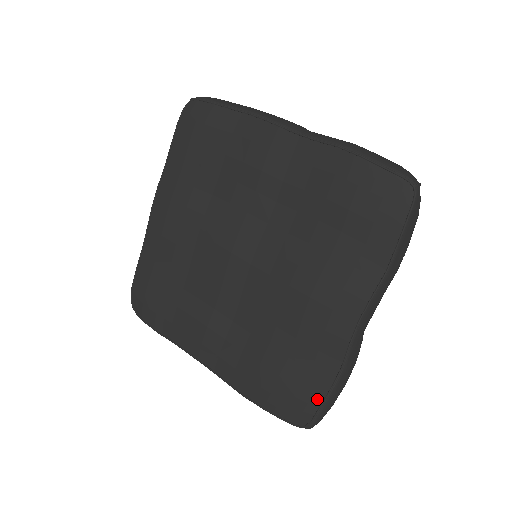
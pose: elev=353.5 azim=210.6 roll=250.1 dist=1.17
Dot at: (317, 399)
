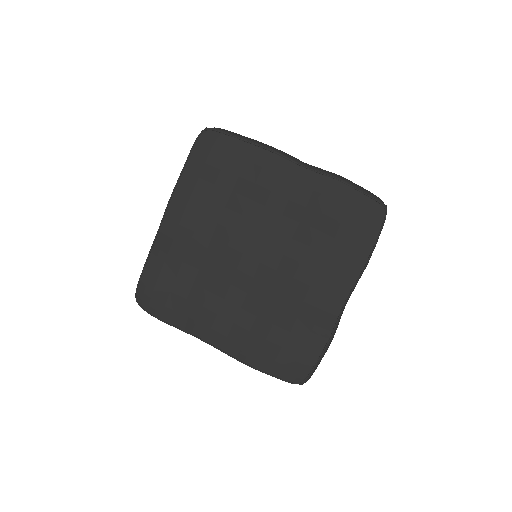
Dot at: (312, 361)
